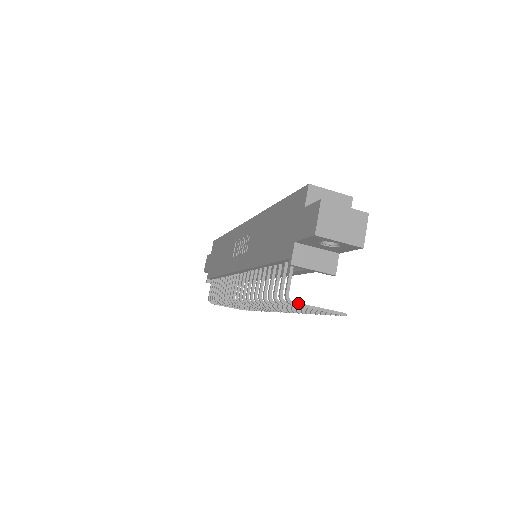
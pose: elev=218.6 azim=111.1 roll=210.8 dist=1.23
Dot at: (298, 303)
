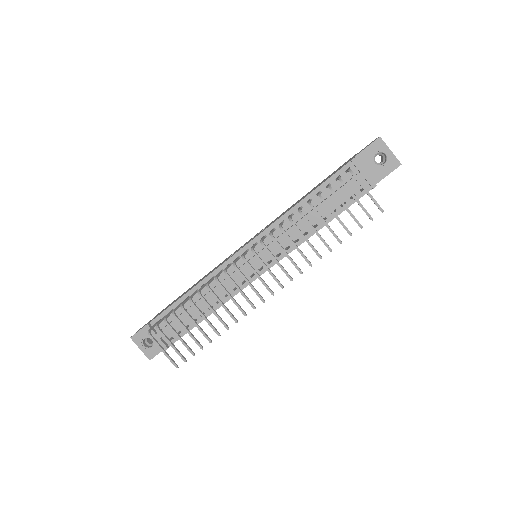
Dot at: (357, 177)
